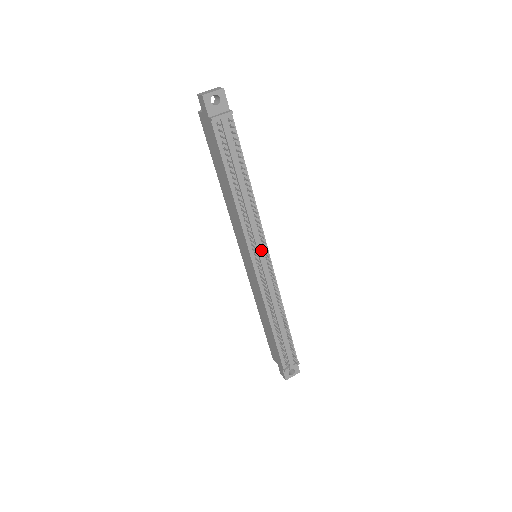
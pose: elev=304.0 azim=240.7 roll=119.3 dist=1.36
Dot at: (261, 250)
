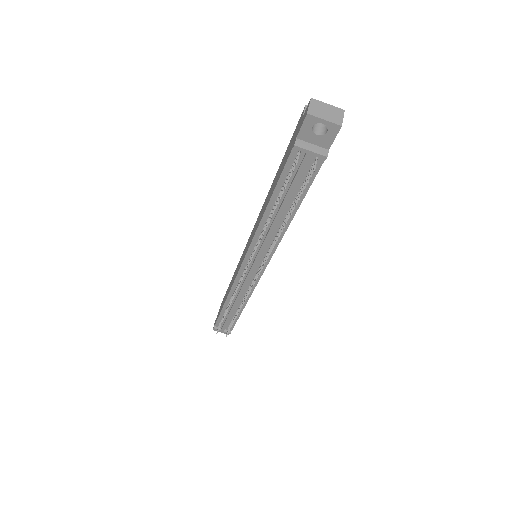
Dot at: (257, 264)
